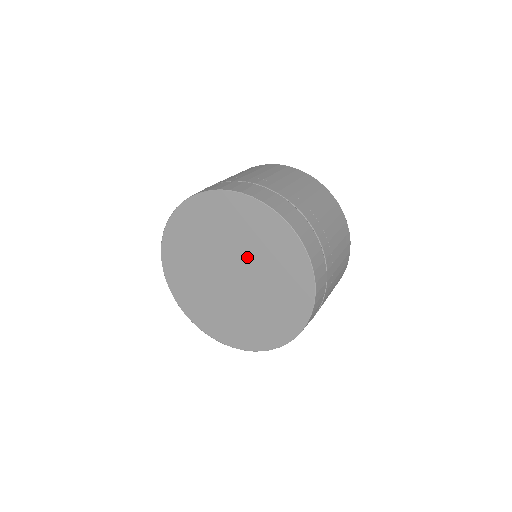
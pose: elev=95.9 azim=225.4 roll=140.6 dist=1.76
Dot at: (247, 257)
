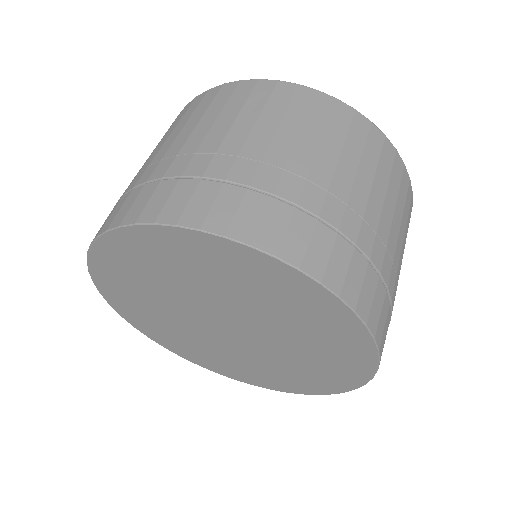
Dot at: (237, 308)
